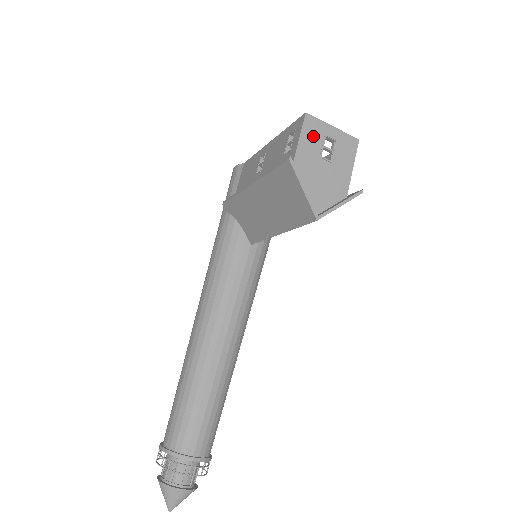
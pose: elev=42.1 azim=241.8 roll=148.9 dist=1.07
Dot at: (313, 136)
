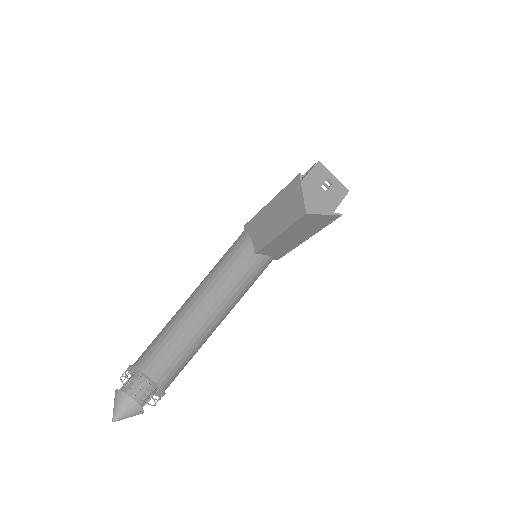
Dot at: (319, 174)
